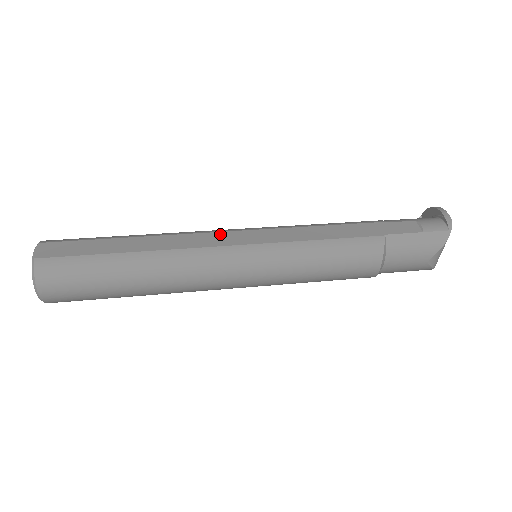
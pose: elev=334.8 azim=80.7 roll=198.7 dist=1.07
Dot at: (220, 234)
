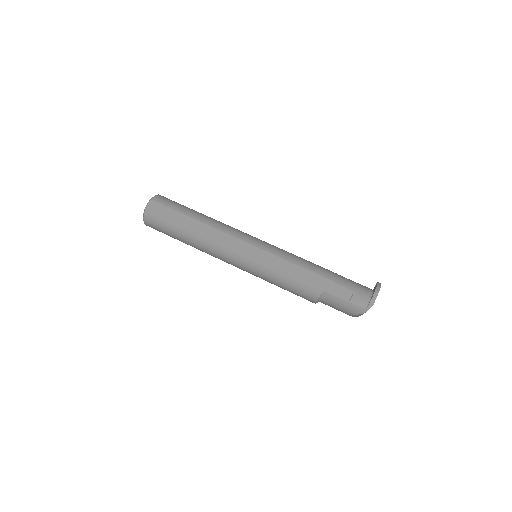
Dot at: (236, 240)
